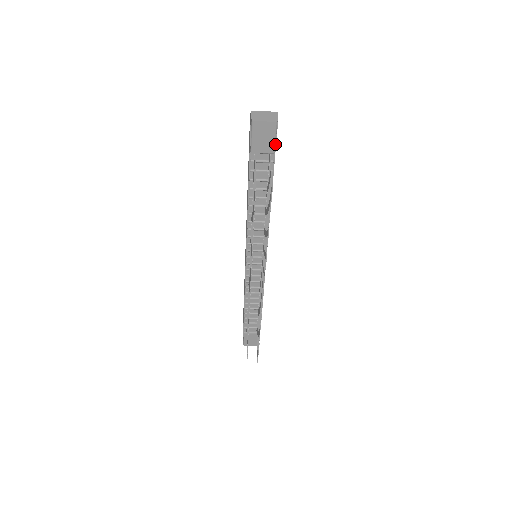
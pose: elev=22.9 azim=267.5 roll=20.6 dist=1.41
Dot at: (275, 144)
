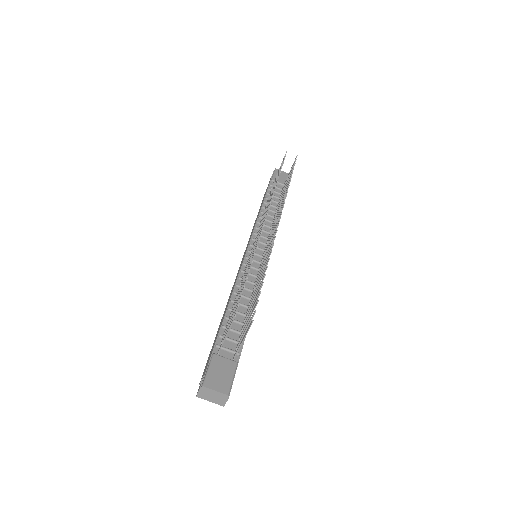
Dot at: occluded
